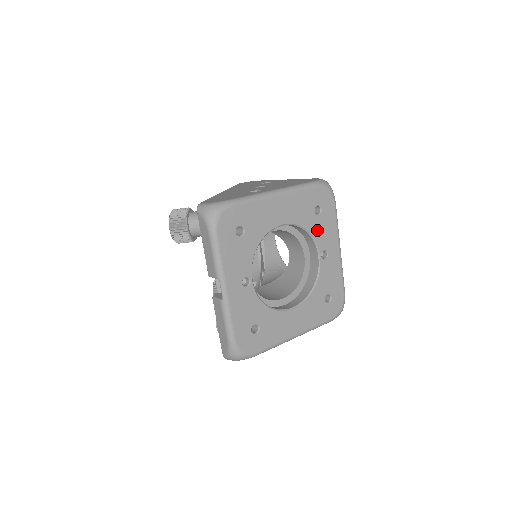
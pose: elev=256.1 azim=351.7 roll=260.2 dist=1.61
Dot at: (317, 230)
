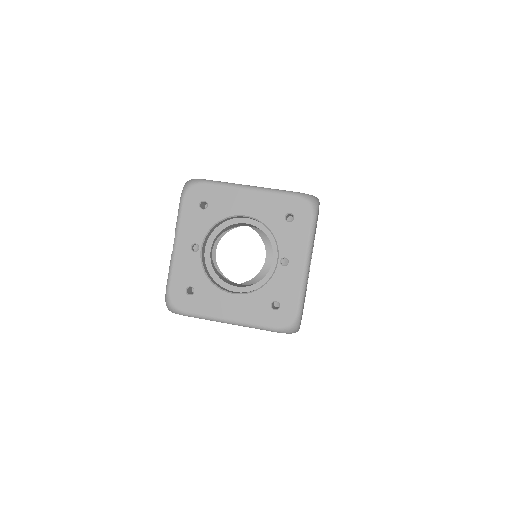
Dot at: (283, 235)
